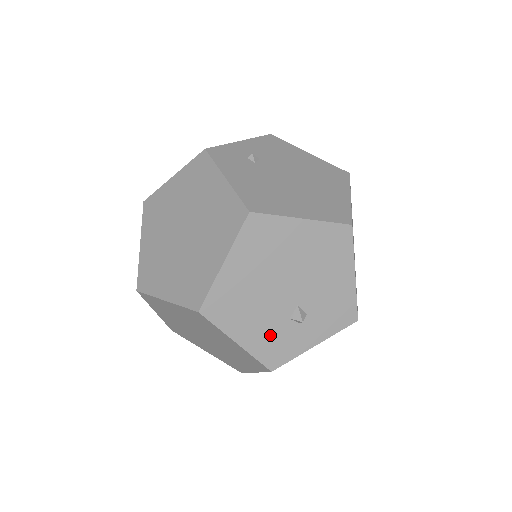
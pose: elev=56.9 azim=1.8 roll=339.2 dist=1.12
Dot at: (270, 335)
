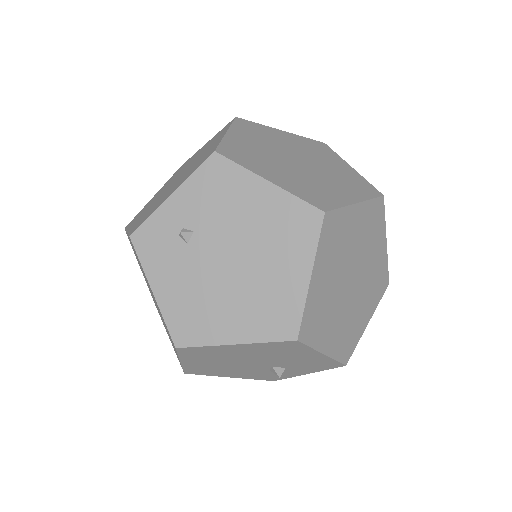
Dot at: (258, 374)
